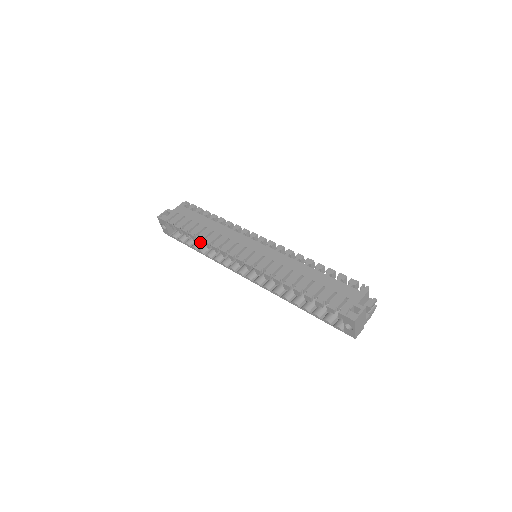
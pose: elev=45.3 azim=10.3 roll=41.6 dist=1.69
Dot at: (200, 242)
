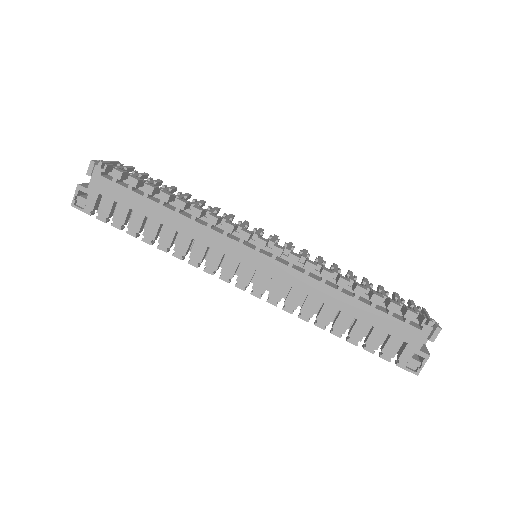
Dot at: (165, 250)
